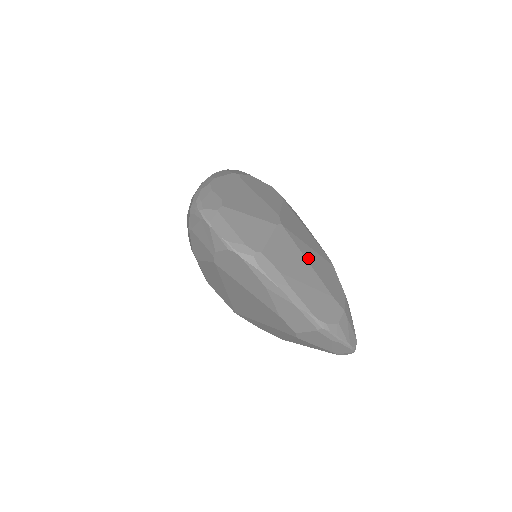
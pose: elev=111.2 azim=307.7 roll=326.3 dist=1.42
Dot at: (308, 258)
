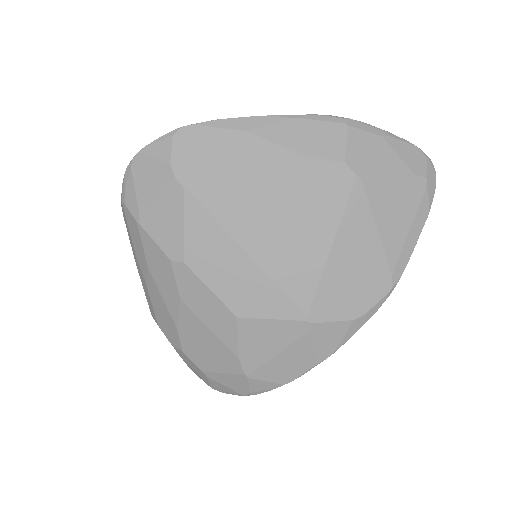
Dot at: occluded
